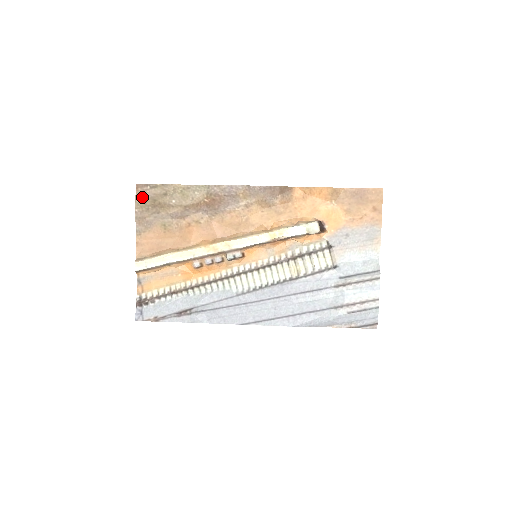
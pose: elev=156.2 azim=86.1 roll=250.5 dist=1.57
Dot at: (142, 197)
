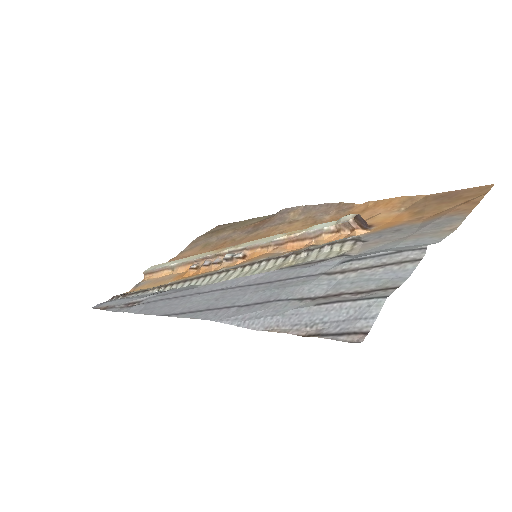
Dot at: (212, 230)
